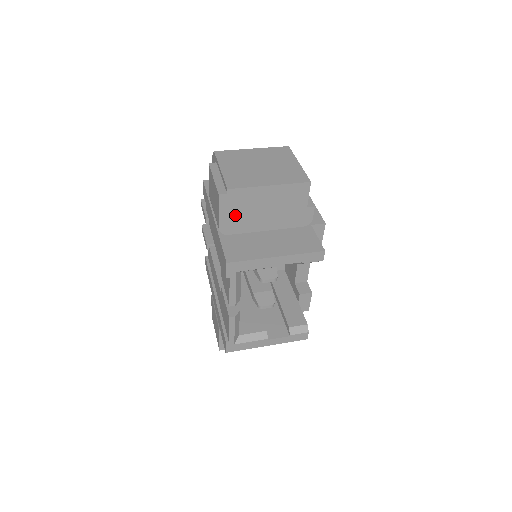
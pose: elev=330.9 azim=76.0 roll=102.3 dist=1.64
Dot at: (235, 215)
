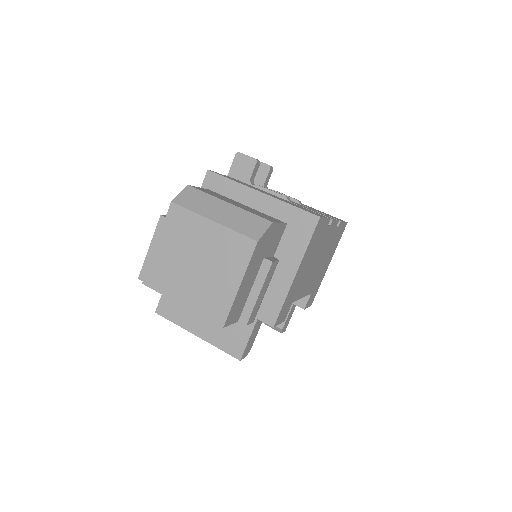
Dot at: occluded
